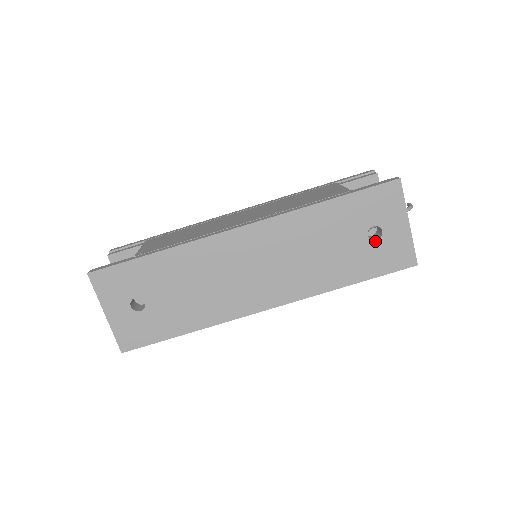
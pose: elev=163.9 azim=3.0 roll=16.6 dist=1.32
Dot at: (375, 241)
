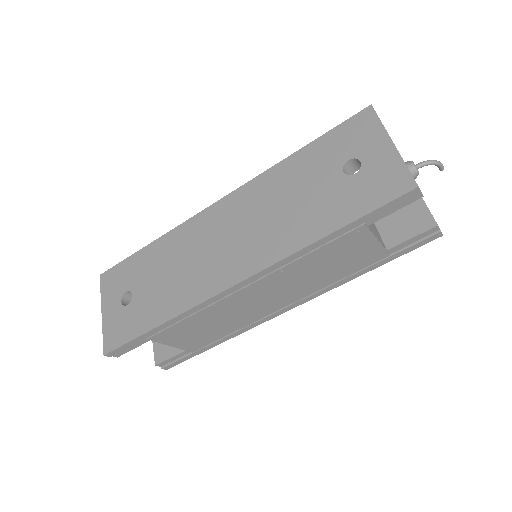
Dot at: (354, 175)
